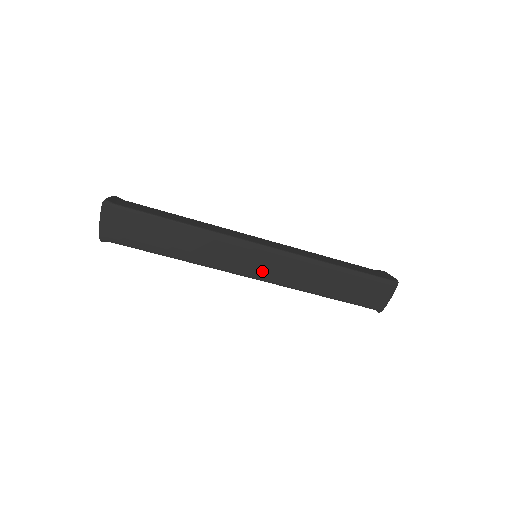
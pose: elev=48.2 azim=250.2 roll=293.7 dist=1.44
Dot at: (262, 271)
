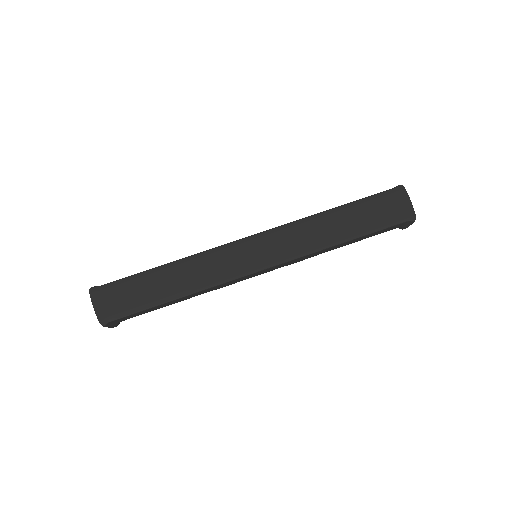
Dot at: (267, 257)
